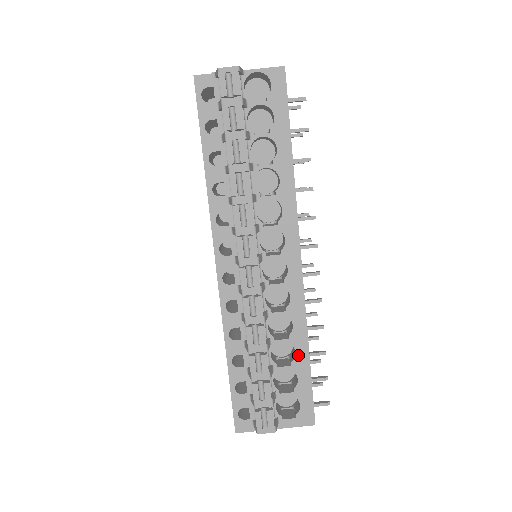
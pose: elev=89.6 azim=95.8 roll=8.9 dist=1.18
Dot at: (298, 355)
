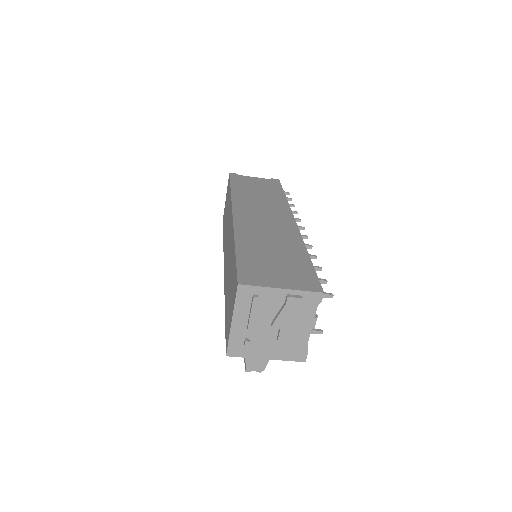
Dot at: occluded
